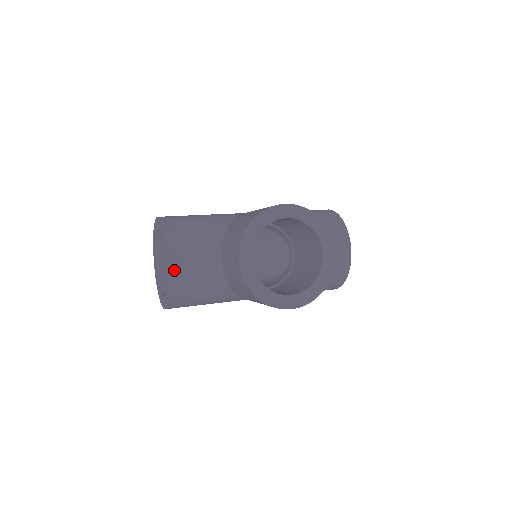
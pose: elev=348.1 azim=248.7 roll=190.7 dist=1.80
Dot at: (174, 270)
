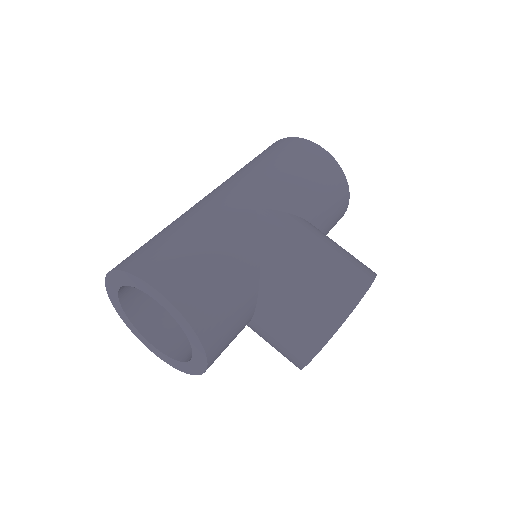
Dot at: occluded
